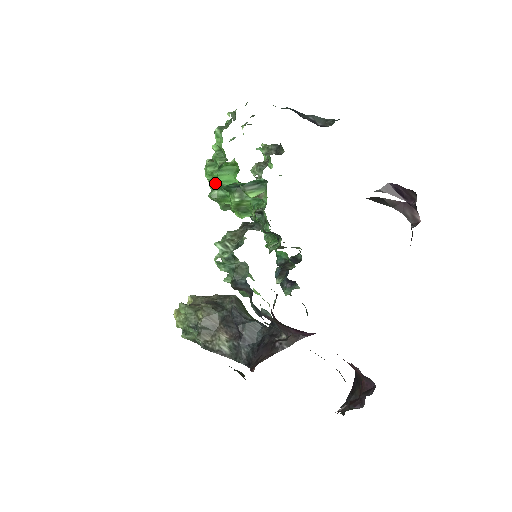
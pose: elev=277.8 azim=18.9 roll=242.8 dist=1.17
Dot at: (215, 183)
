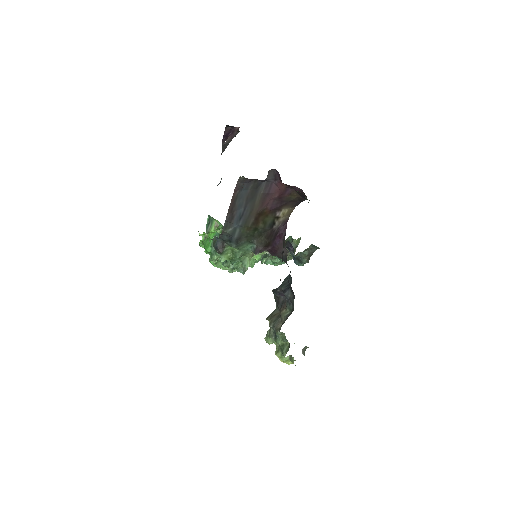
Dot at: occluded
